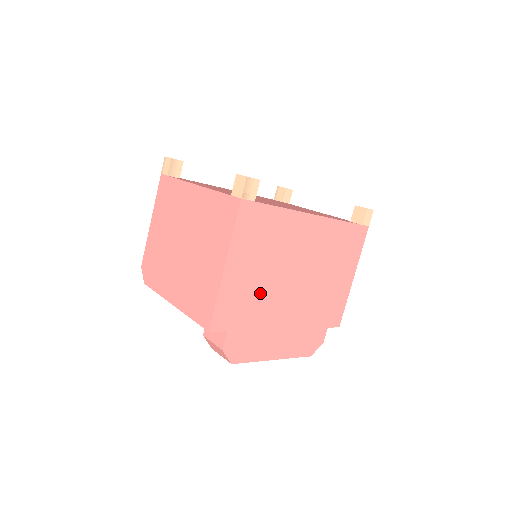
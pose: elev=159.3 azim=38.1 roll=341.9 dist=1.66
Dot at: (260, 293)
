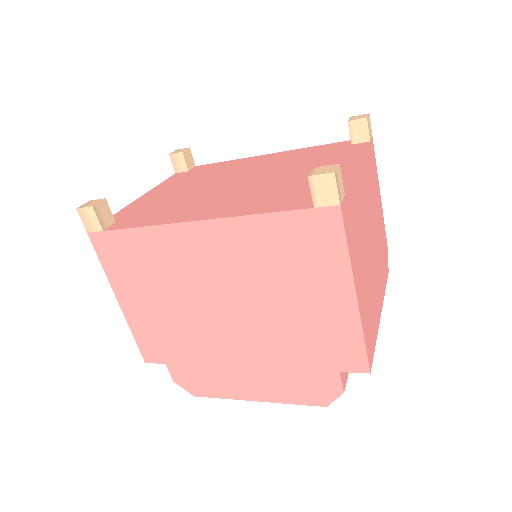
Dot at: (180, 326)
